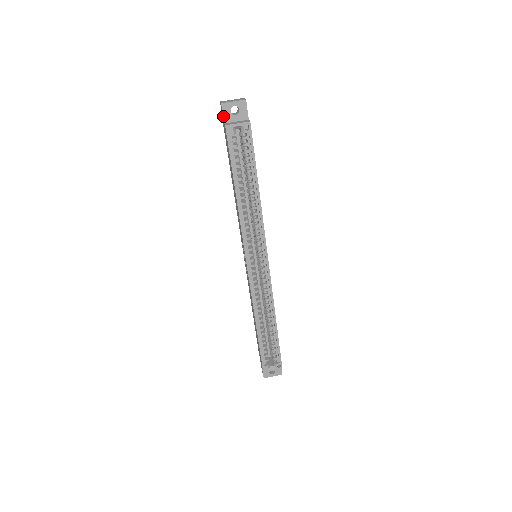
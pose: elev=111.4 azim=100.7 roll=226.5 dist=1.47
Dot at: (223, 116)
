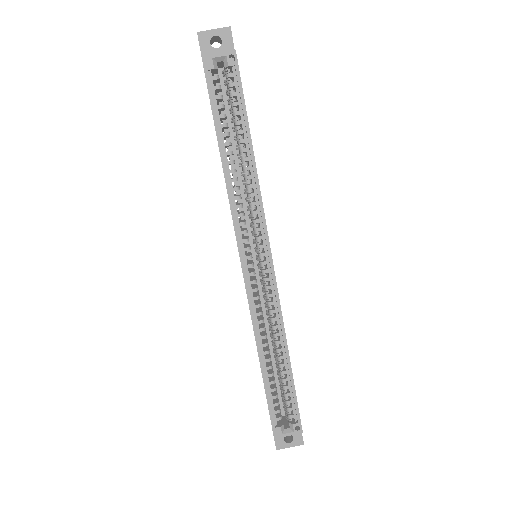
Dot at: (200, 50)
